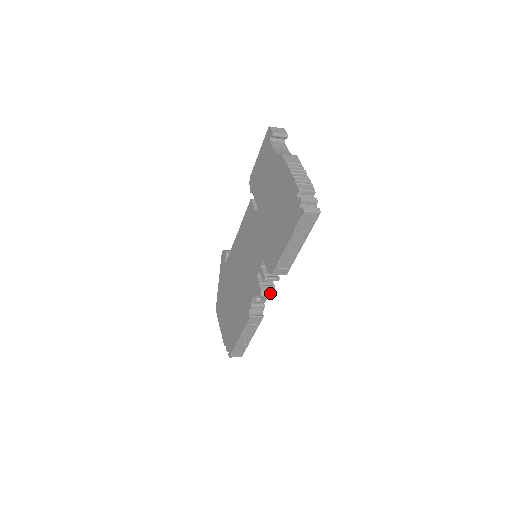
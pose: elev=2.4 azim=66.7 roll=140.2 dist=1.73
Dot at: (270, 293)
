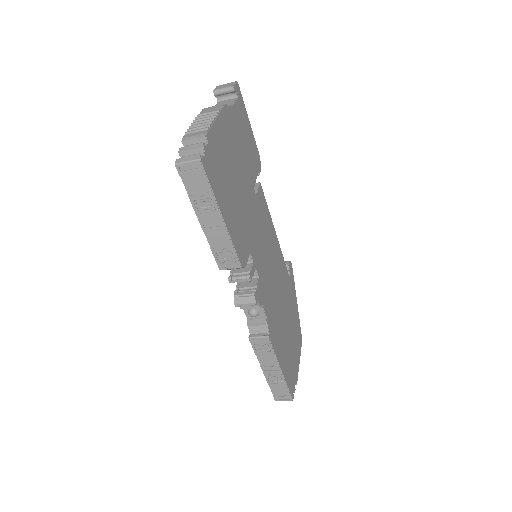
Dot at: (247, 299)
